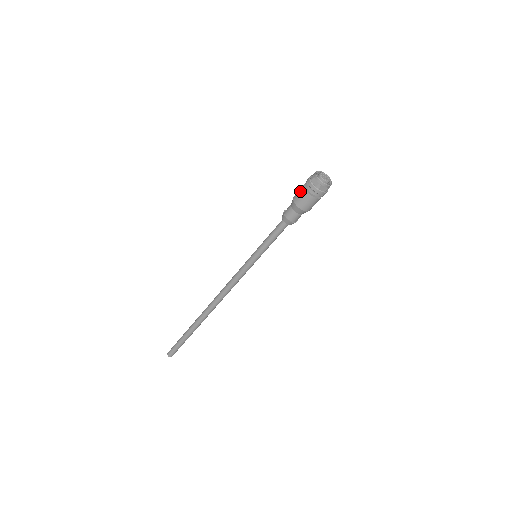
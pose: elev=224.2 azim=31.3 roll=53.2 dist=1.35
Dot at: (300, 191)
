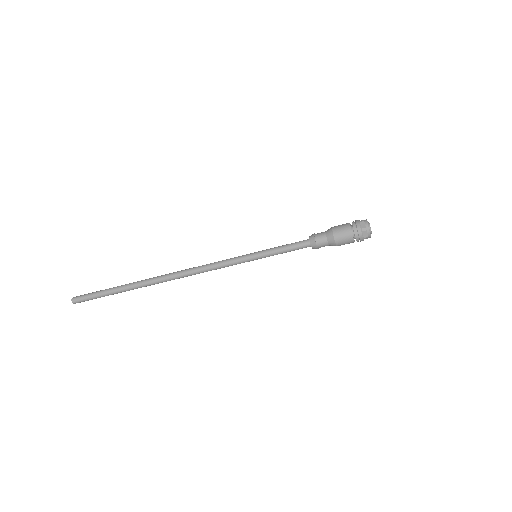
Dot at: (346, 233)
